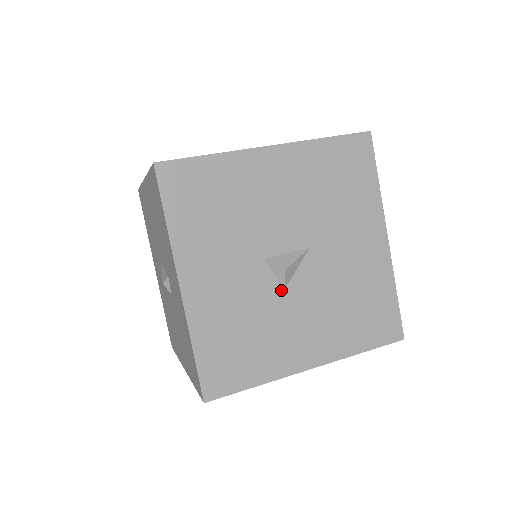
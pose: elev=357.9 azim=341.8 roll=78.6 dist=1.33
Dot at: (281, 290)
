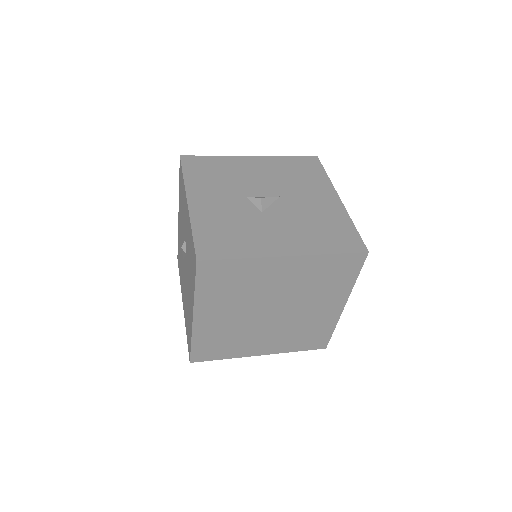
Dot at: (260, 212)
